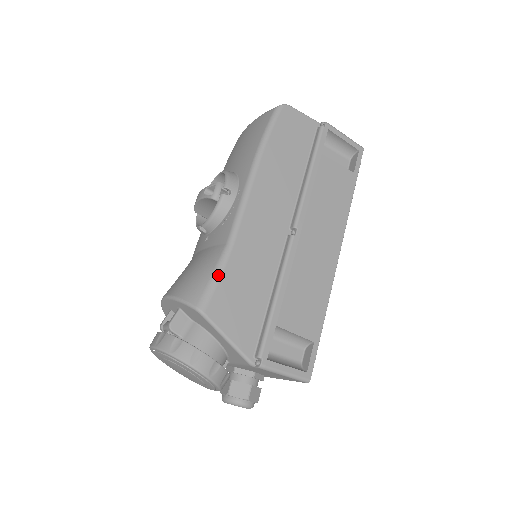
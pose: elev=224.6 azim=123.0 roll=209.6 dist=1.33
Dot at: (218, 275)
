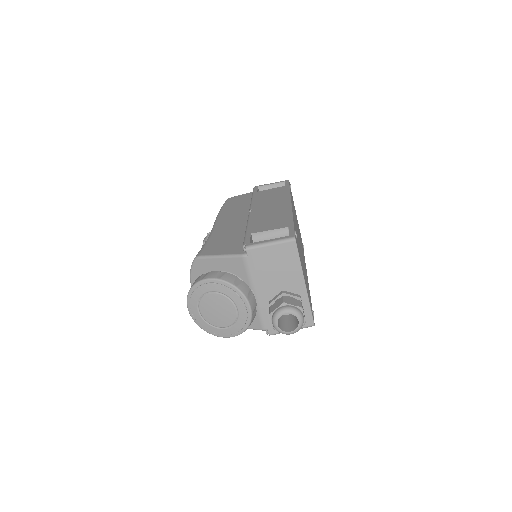
Dot at: (205, 244)
